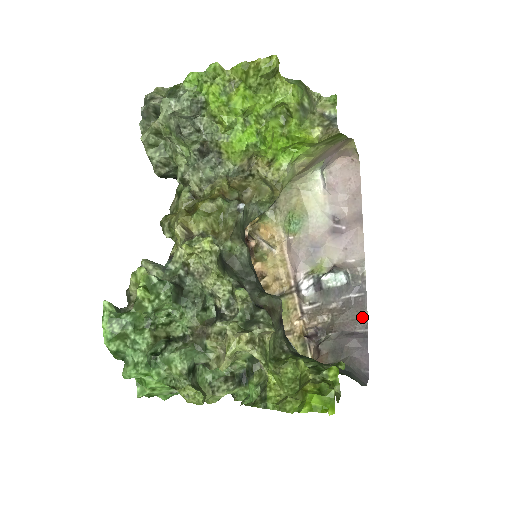
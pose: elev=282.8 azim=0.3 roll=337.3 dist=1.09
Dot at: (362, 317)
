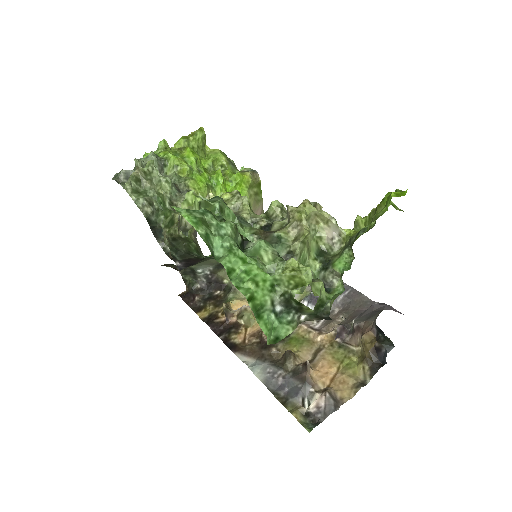
Dot at: (364, 300)
